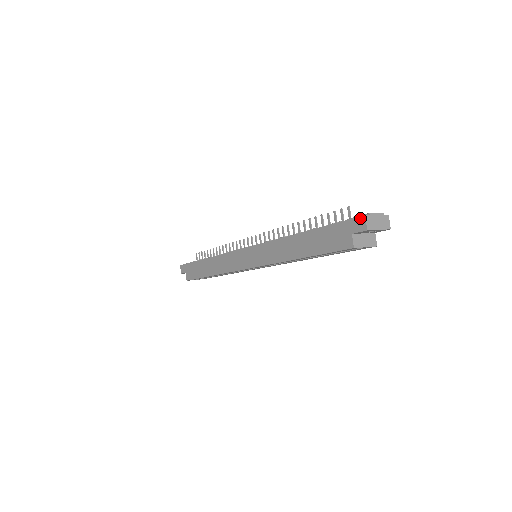
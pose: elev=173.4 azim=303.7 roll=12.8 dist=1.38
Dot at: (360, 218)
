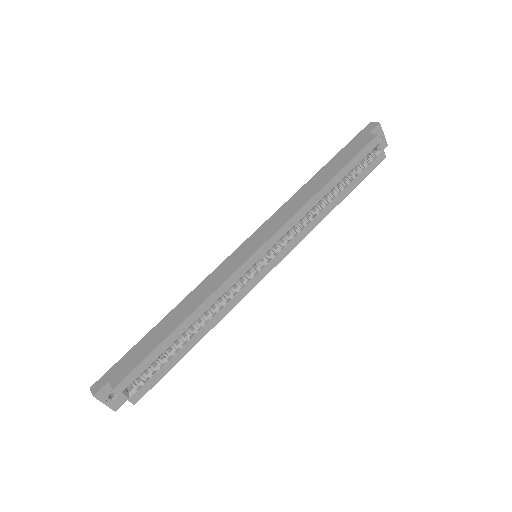
Dot at: (368, 125)
